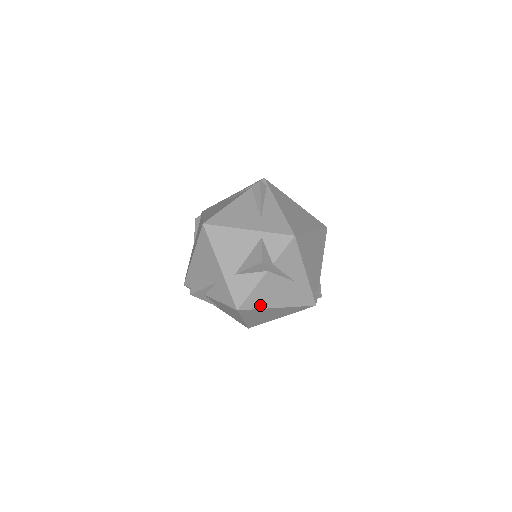
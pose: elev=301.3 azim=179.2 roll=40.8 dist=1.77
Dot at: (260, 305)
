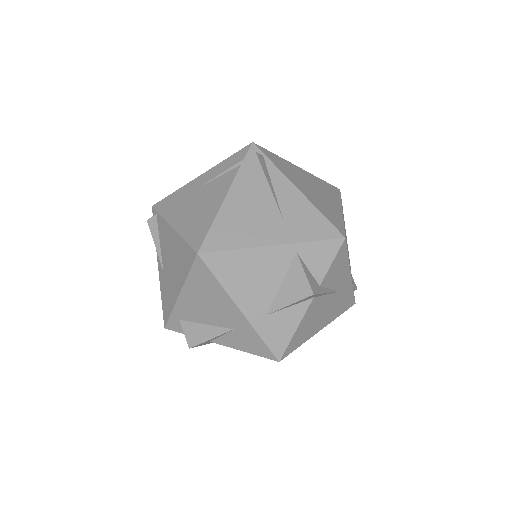
Dot at: (303, 340)
